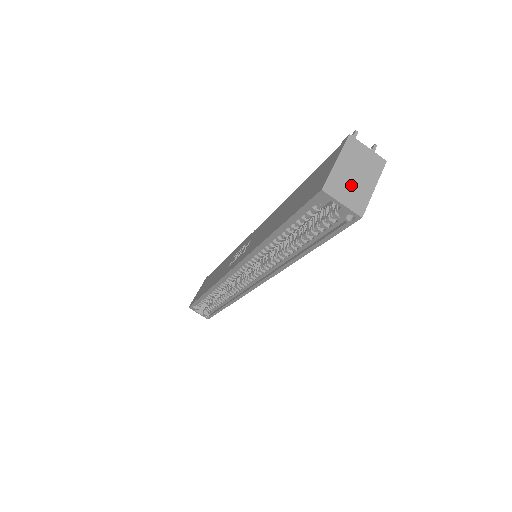
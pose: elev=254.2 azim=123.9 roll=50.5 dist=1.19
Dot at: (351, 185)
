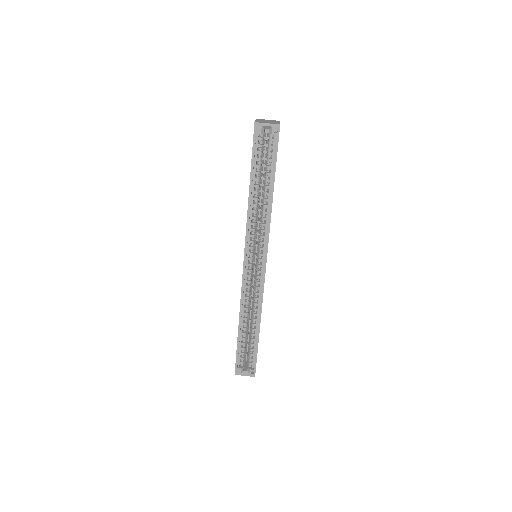
Dot at: (268, 122)
